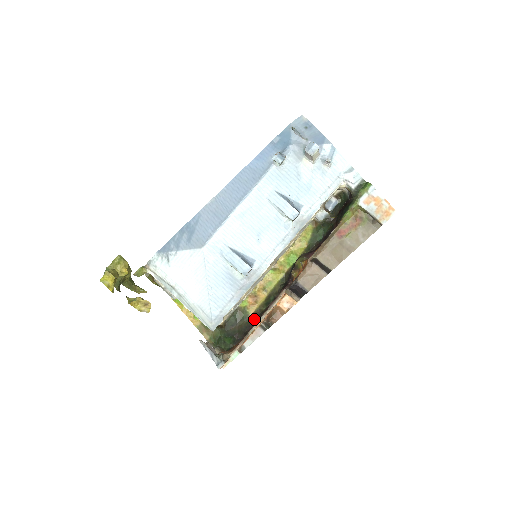
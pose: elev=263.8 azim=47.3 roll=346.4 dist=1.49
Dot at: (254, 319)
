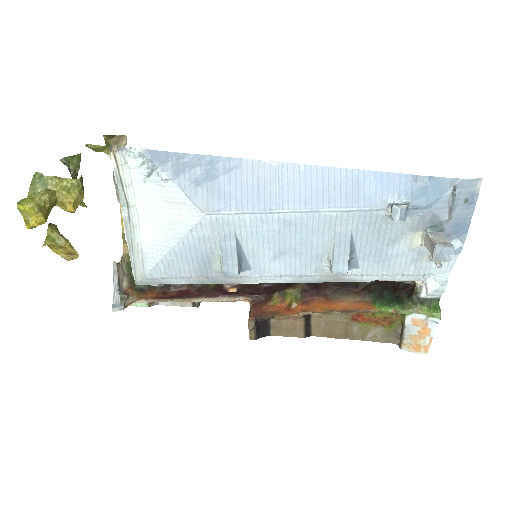
Dot at: occluded
